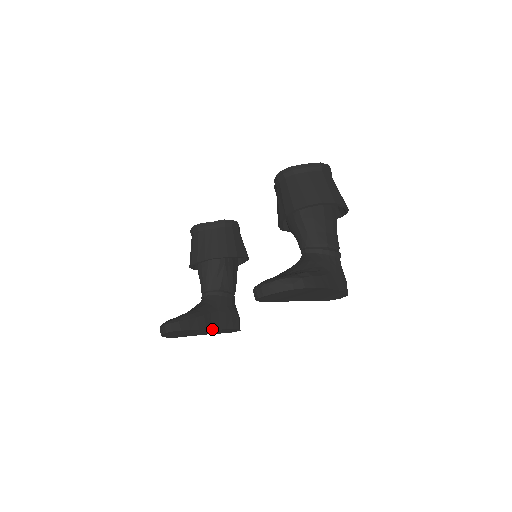
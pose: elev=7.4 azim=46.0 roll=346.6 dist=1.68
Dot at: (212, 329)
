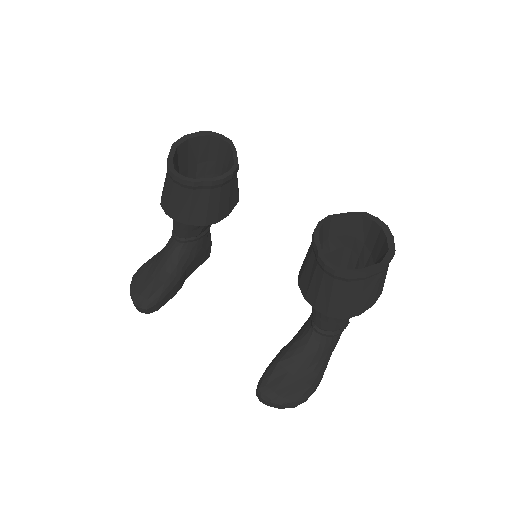
Dot at: occluded
